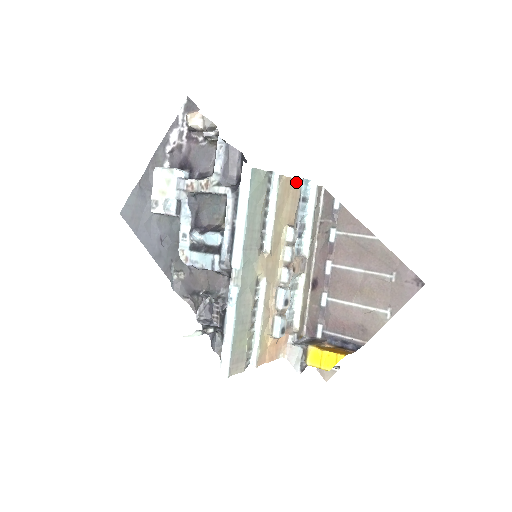
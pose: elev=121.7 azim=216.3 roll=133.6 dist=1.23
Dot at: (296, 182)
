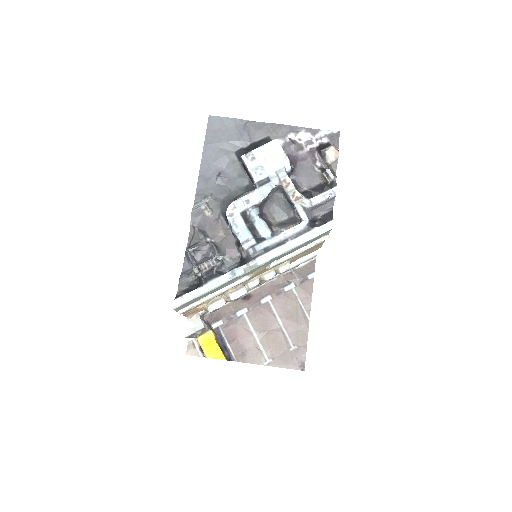
Dot at: (320, 247)
